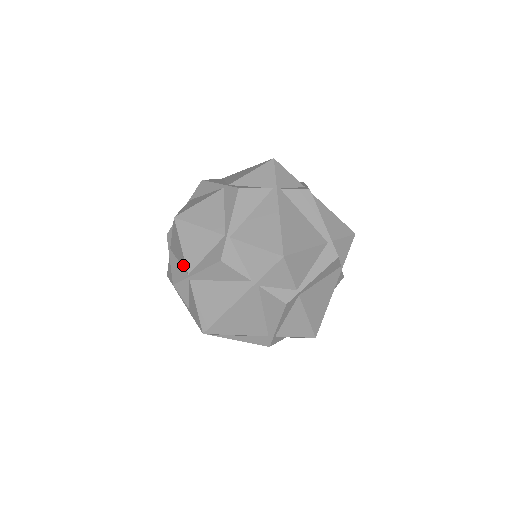
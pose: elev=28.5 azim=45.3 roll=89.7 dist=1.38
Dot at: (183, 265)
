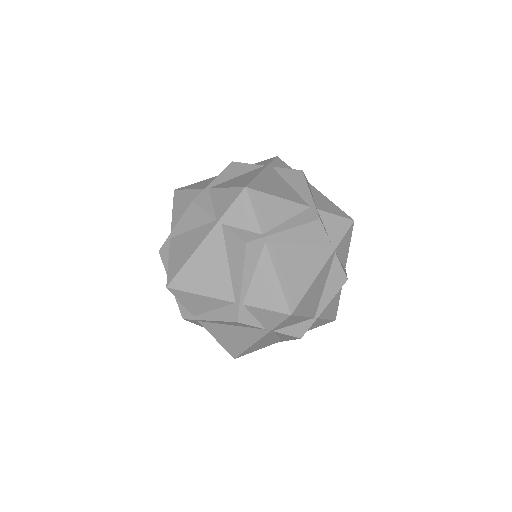
Dot at: occluded
